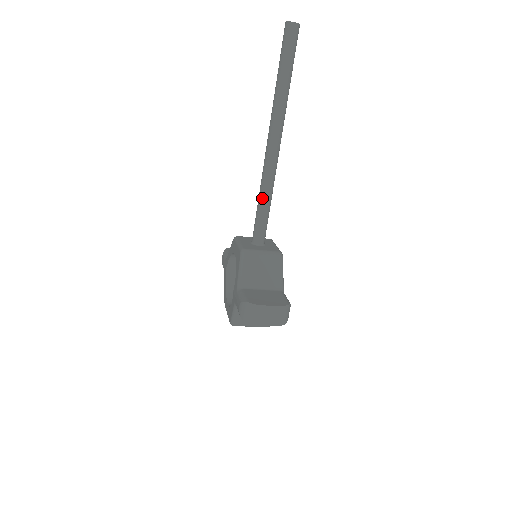
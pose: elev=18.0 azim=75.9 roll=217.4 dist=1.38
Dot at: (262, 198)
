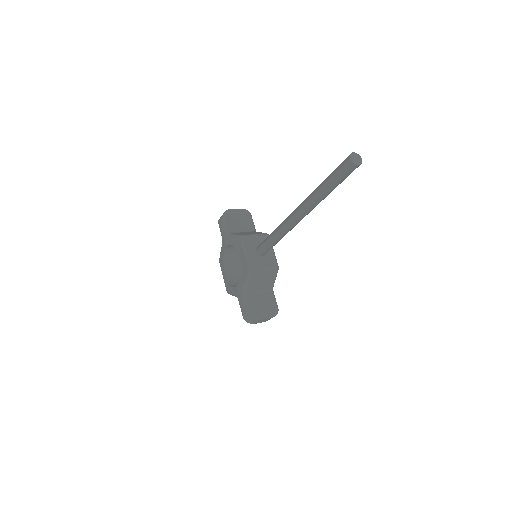
Dot at: (275, 239)
